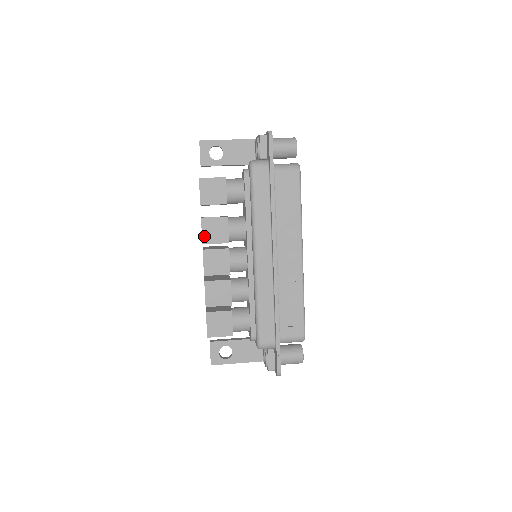
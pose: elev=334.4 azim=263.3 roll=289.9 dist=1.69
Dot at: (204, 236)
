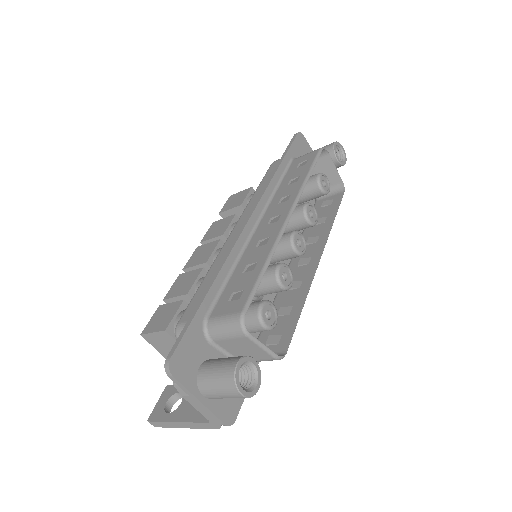
Dot at: (206, 235)
